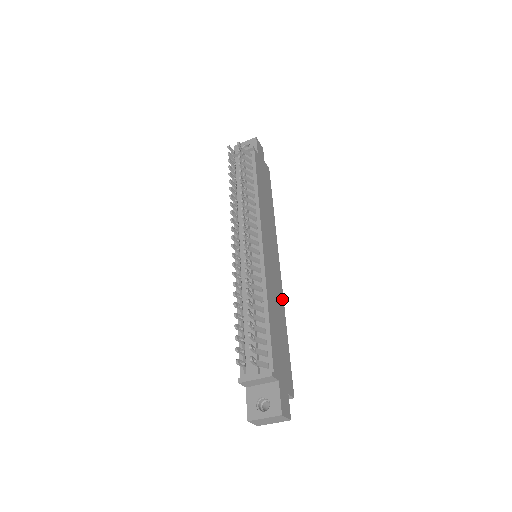
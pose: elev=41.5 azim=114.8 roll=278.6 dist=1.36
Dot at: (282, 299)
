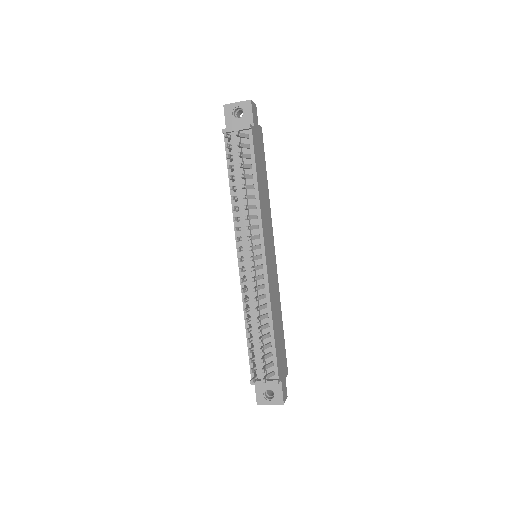
Dot at: (278, 291)
